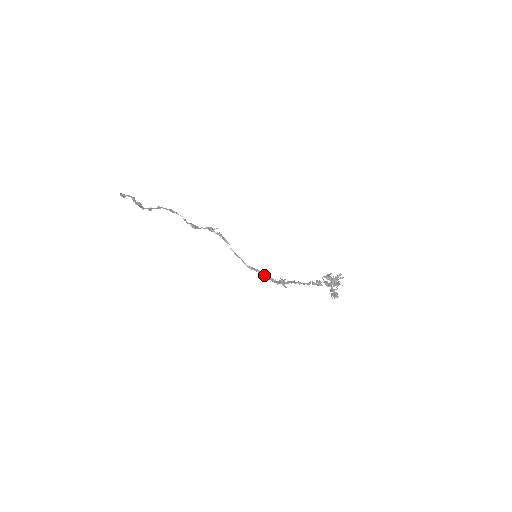
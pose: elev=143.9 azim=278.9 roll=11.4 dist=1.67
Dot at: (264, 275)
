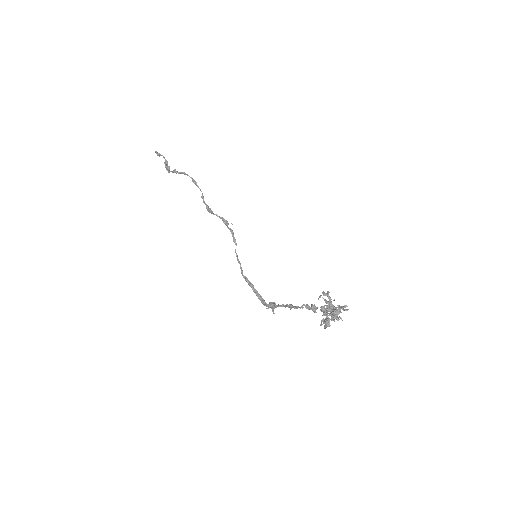
Dot at: (257, 293)
